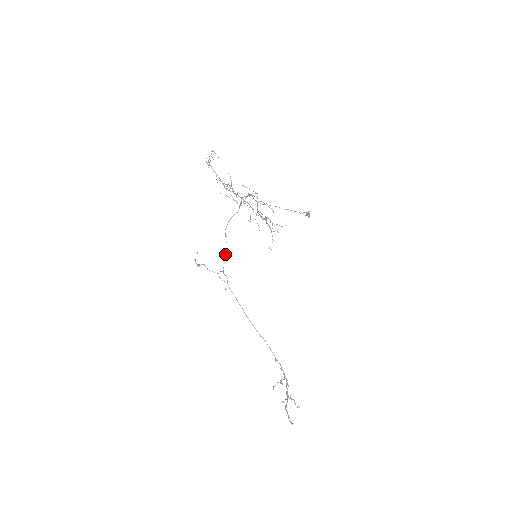
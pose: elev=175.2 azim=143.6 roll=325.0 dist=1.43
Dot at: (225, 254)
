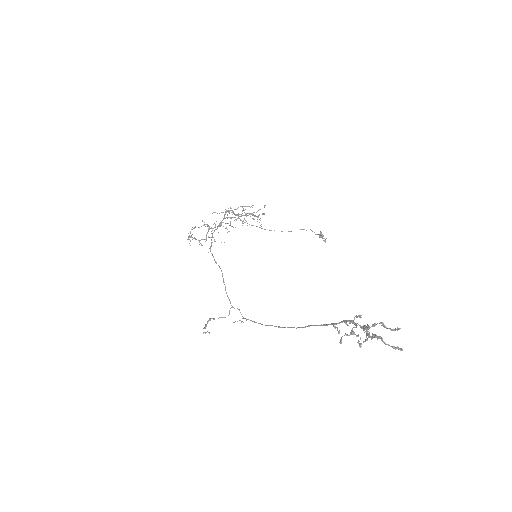
Dot at: (223, 281)
